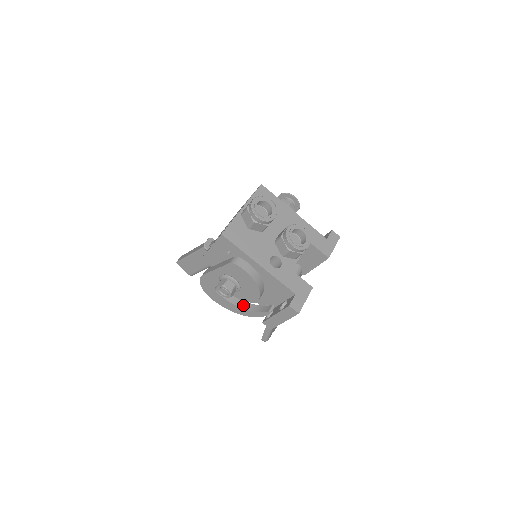
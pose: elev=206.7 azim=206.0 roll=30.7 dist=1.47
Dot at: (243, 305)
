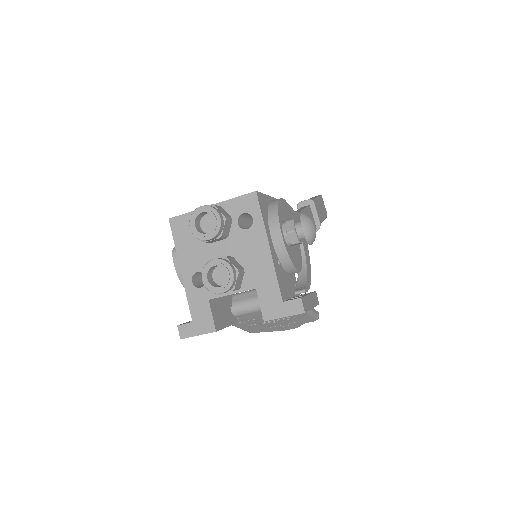
Dot at: occluded
